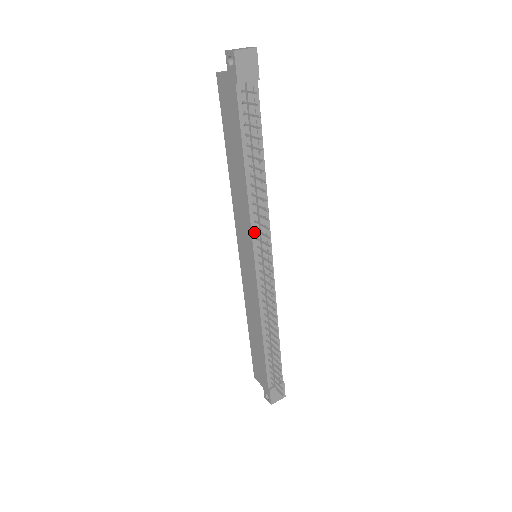
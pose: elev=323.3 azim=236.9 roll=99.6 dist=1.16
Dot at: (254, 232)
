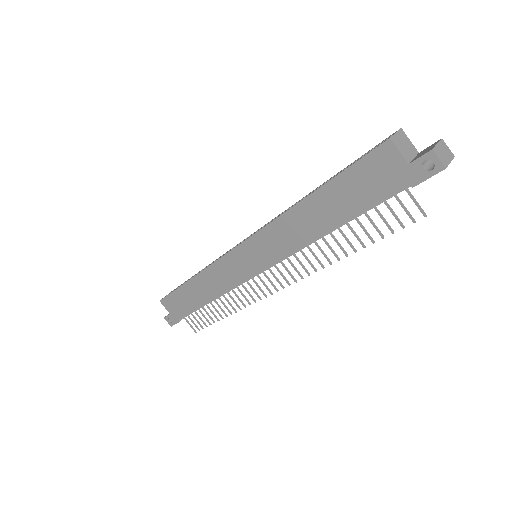
Dot at: (283, 257)
